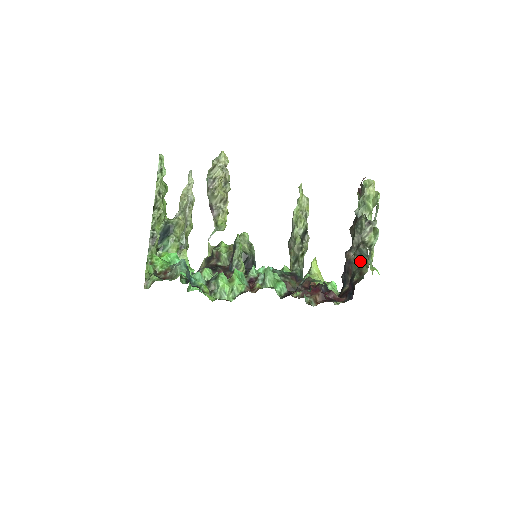
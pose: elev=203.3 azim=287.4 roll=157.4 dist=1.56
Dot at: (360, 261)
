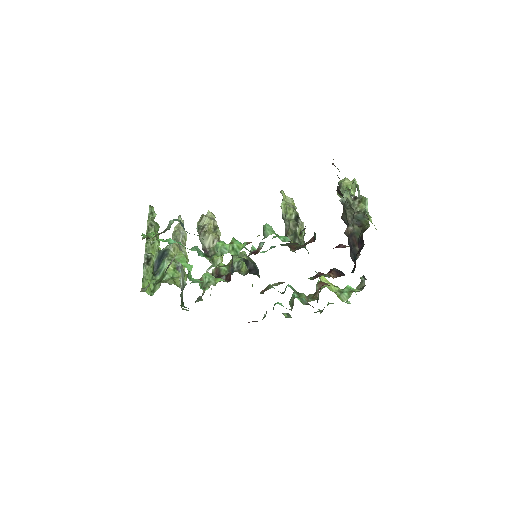
Dot at: (360, 225)
